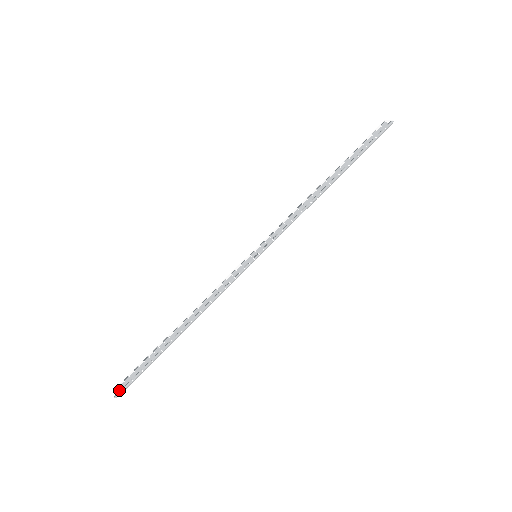
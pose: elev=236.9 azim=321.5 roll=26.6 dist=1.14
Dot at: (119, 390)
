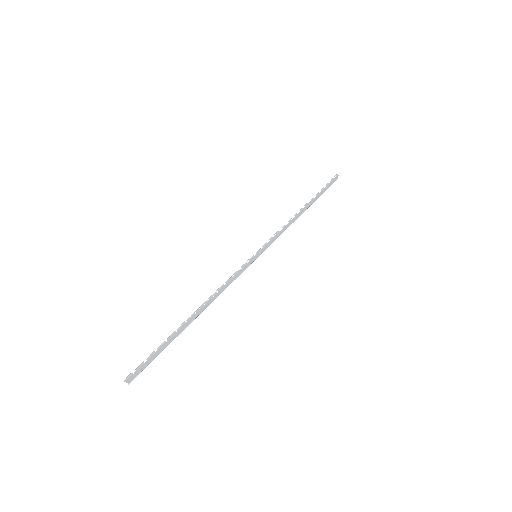
Dot at: (131, 372)
